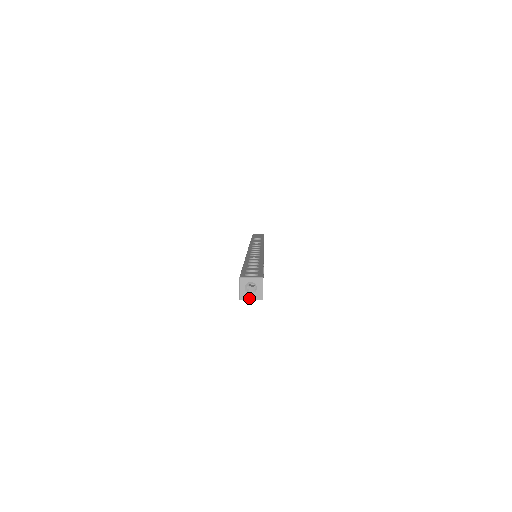
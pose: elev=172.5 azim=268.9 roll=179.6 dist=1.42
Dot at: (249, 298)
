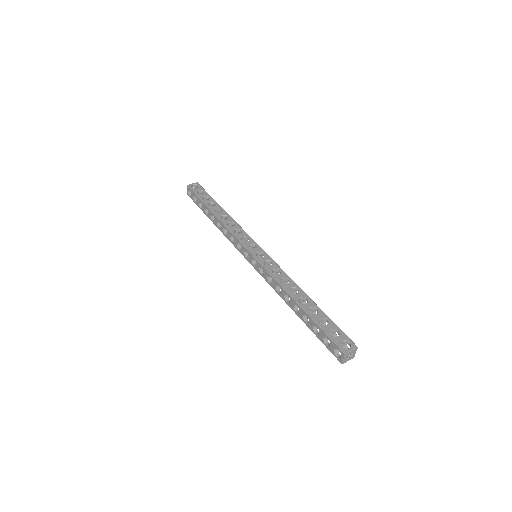
Dot at: occluded
